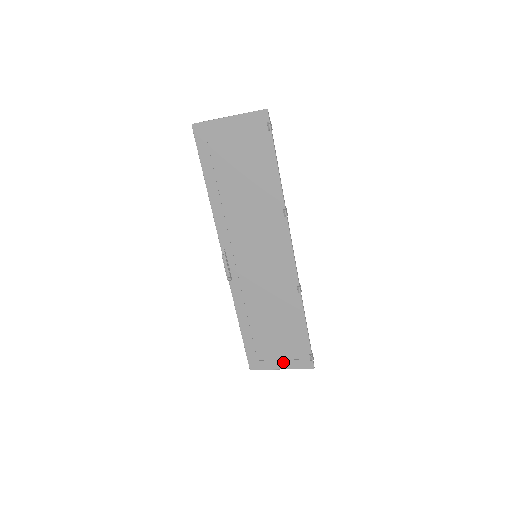
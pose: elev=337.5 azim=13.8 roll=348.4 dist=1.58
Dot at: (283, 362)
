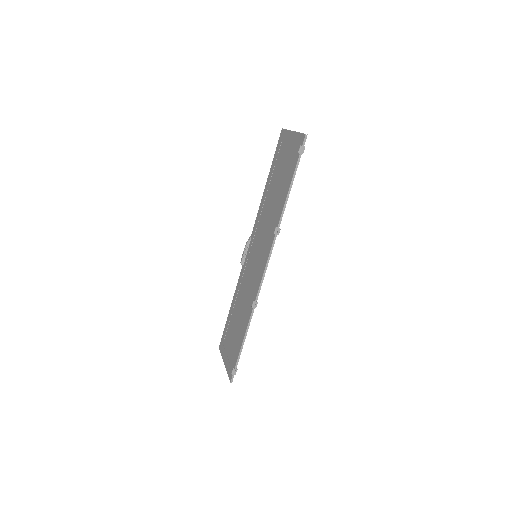
Dot at: (227, 359)
